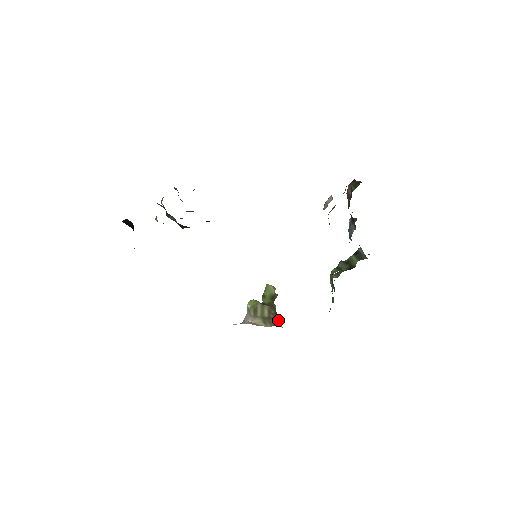
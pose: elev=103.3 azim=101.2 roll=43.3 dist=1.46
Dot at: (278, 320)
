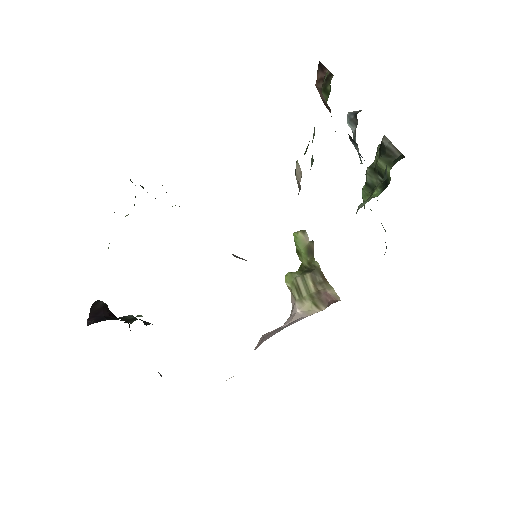
Dot at: (330, 291)
